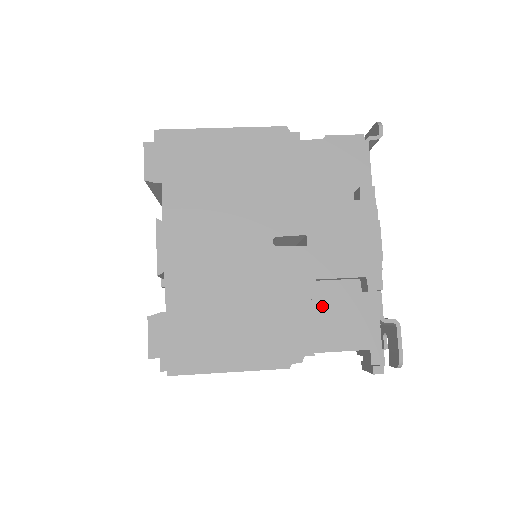
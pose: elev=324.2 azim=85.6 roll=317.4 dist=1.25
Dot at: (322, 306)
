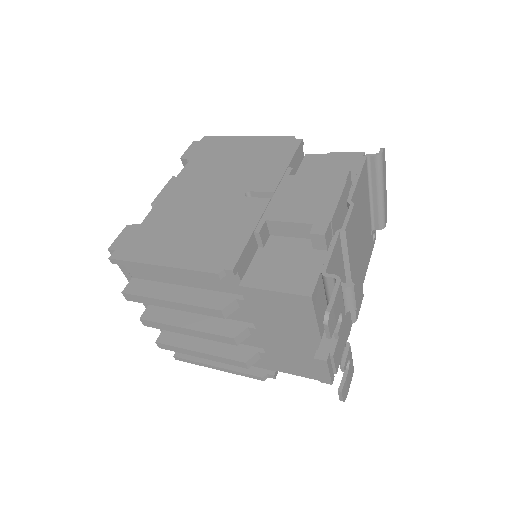
Dot at: (269, 253)
